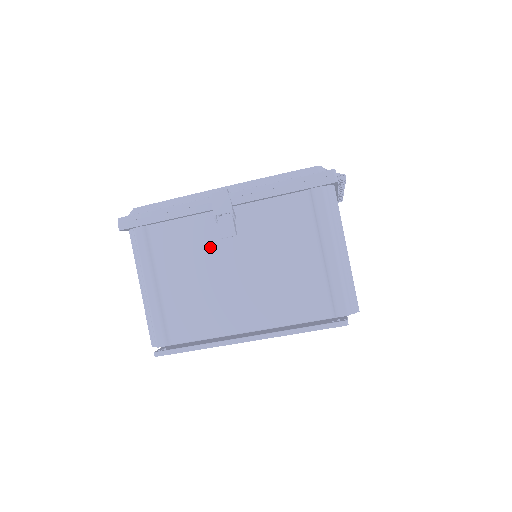
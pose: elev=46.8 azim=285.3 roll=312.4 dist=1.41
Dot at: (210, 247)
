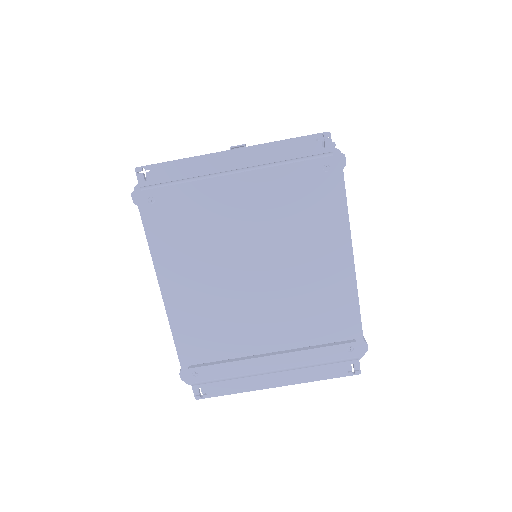
Dot at: occluded
